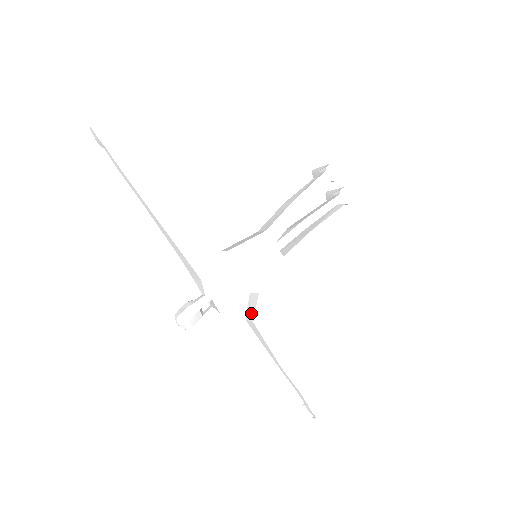
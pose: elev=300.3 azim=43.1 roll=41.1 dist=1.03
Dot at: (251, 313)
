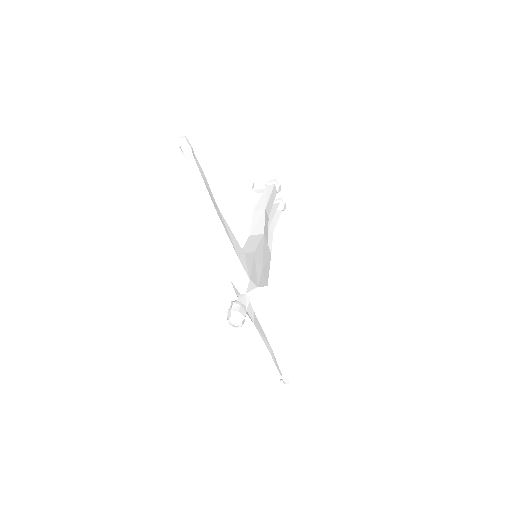
Dot at: (262, 305)
